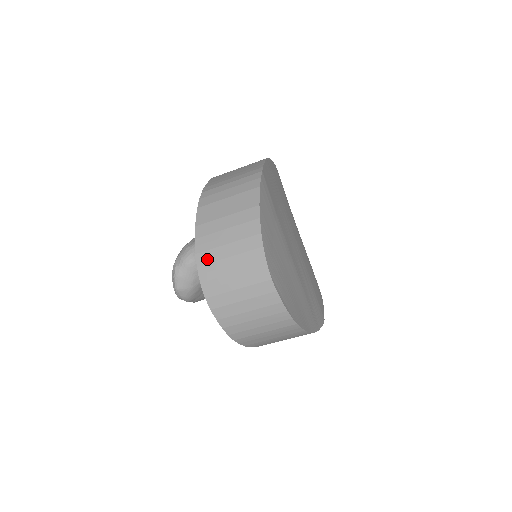
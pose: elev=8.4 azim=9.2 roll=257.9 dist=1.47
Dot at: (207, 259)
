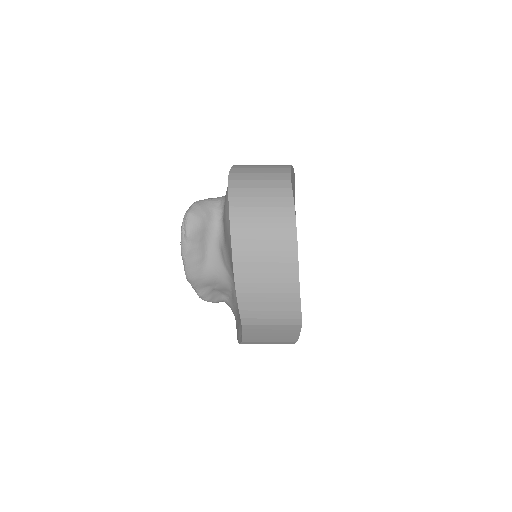
Dot at: (241, 167)
